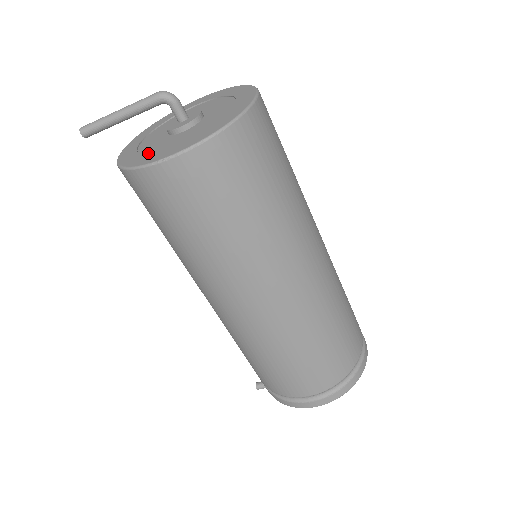
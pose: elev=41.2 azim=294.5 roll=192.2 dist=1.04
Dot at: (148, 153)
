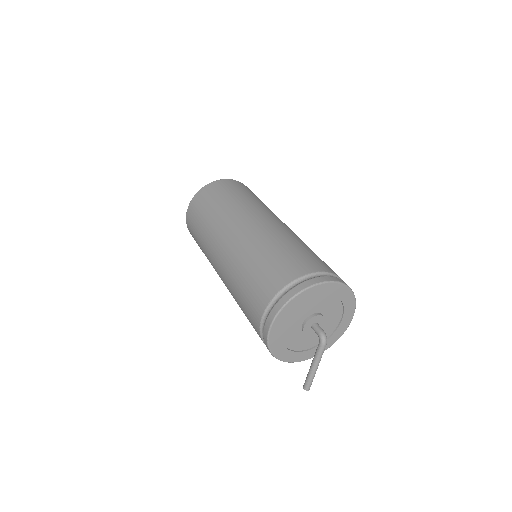
Dot at: occluded
